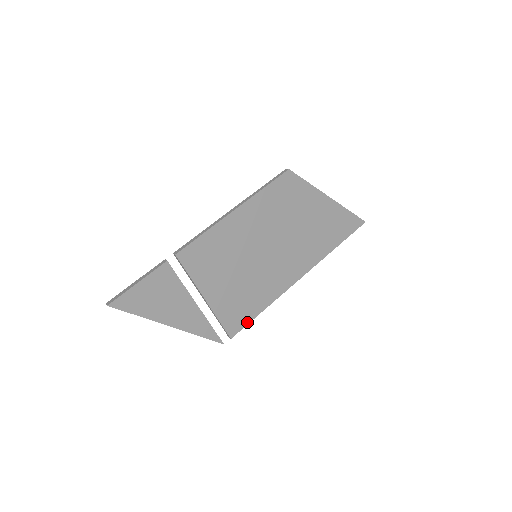
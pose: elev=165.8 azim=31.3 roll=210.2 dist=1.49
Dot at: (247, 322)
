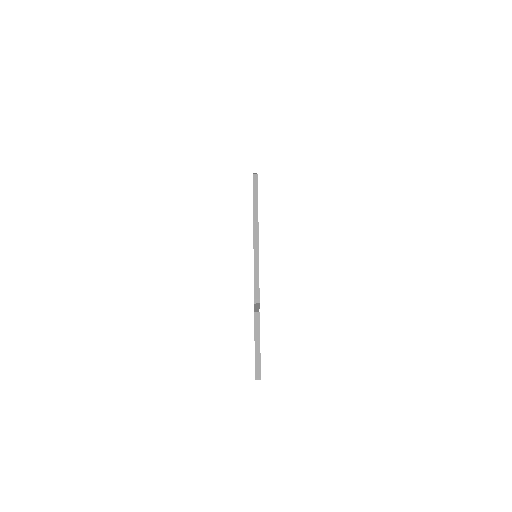
Dot at: occluded
